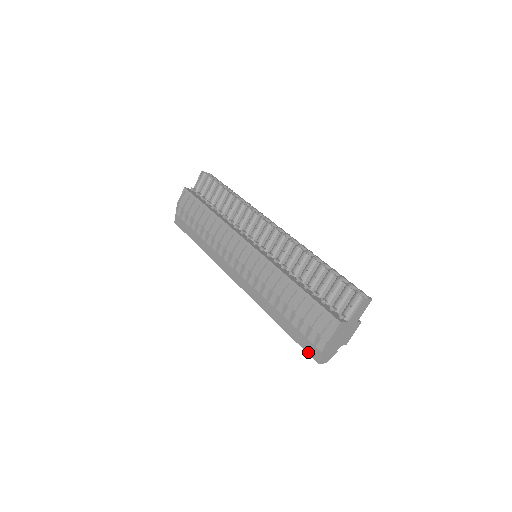
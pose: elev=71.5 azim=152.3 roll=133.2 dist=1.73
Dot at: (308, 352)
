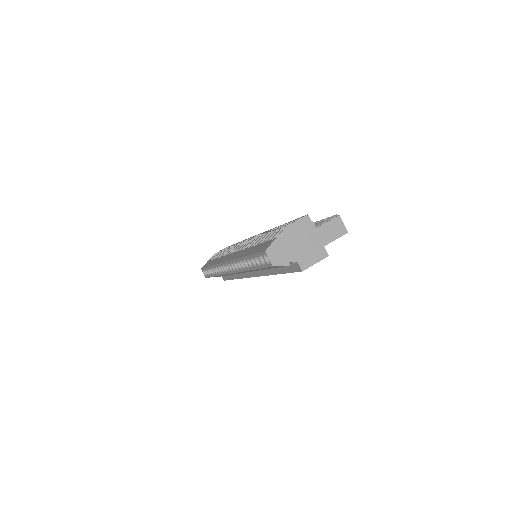
Dot at: (260, 251)
